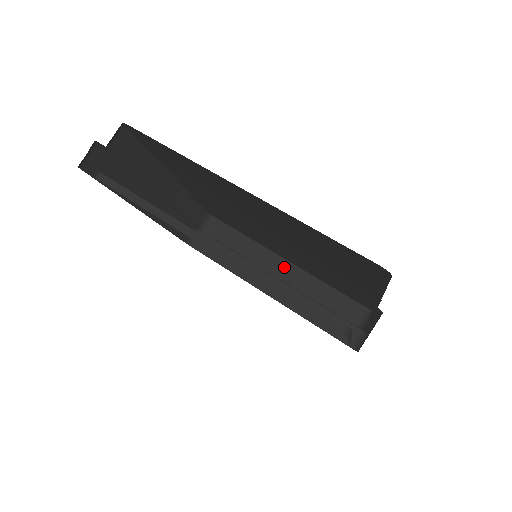
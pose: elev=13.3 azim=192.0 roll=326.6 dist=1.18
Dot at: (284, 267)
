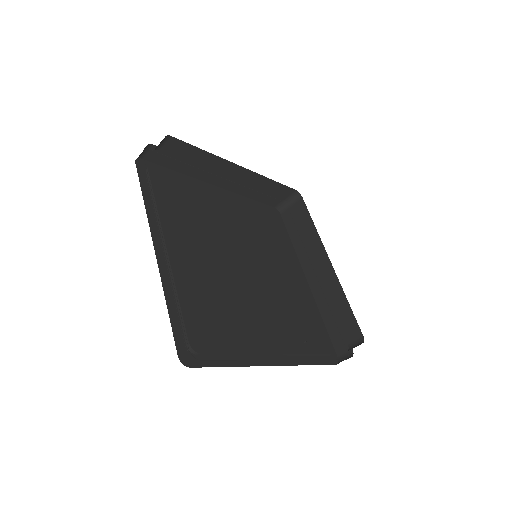
Dot at: (325, 264)
